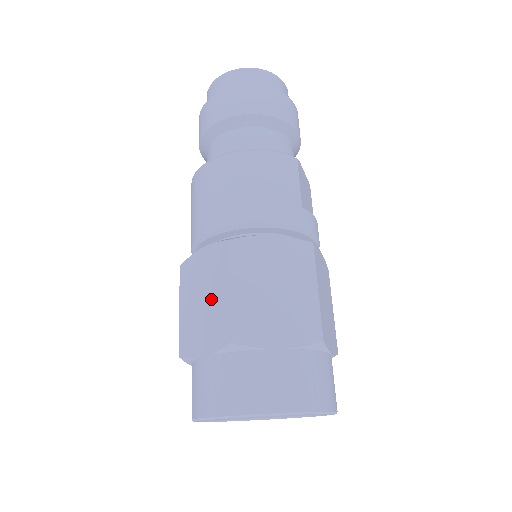
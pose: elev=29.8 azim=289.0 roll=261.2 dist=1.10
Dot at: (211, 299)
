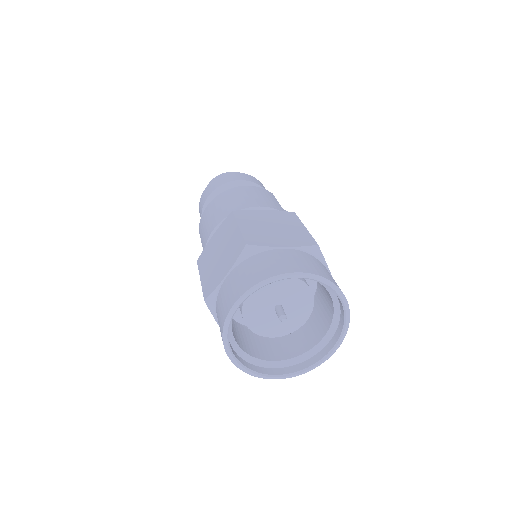
Dot at: (226, 245)
